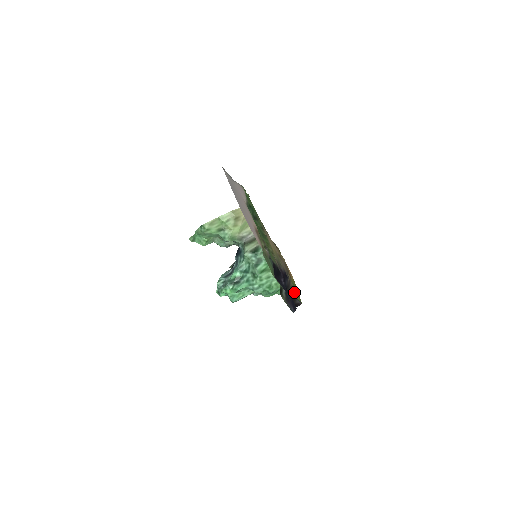
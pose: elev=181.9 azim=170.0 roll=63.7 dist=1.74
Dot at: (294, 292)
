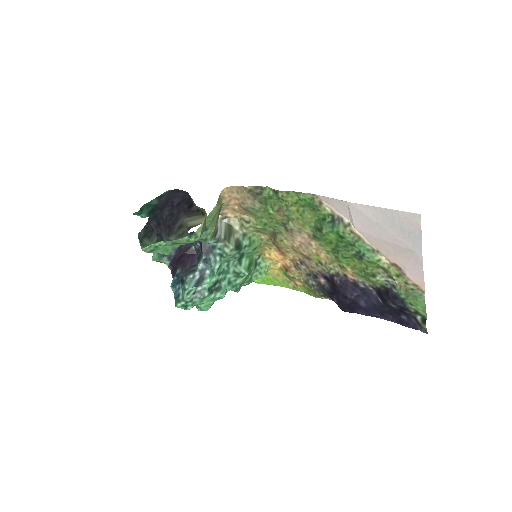
Dot at: (307, 287)
